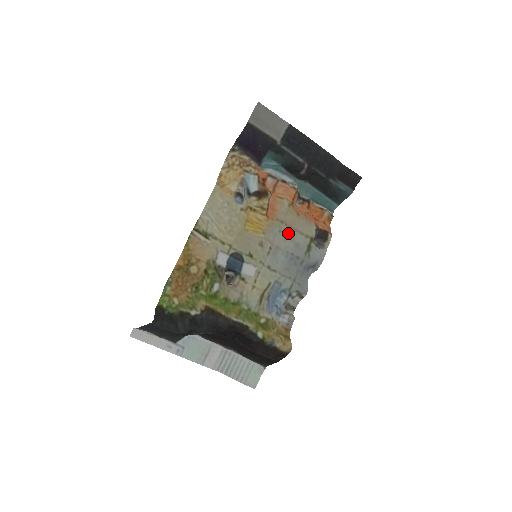
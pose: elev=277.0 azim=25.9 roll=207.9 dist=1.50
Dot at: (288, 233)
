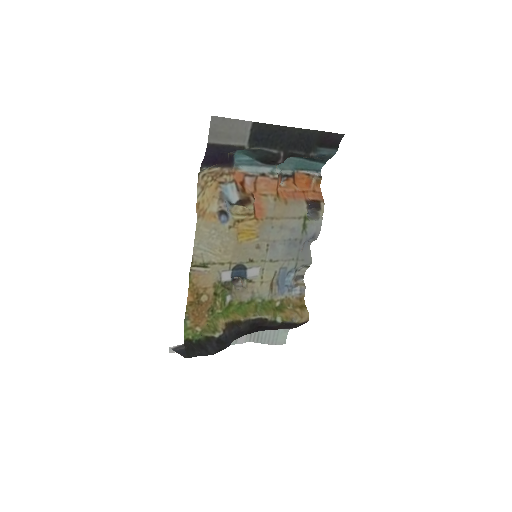
Dot at: (281, 224)
